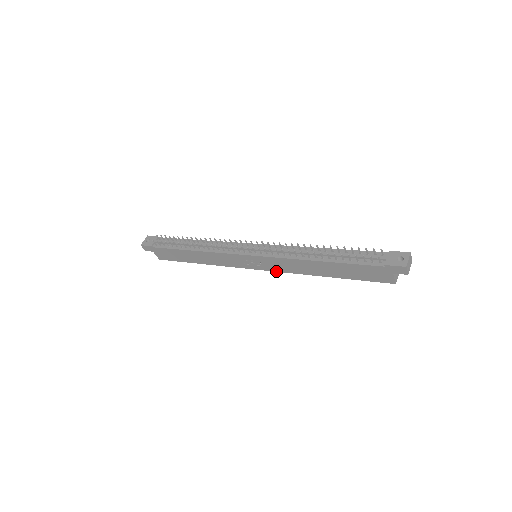
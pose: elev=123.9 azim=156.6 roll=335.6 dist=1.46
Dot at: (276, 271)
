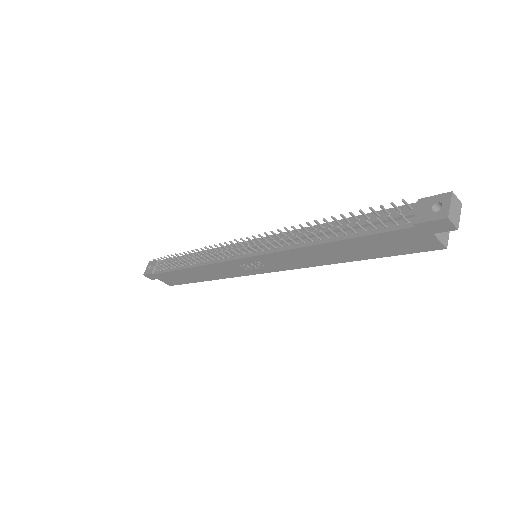
Dot at: (284, 270)
